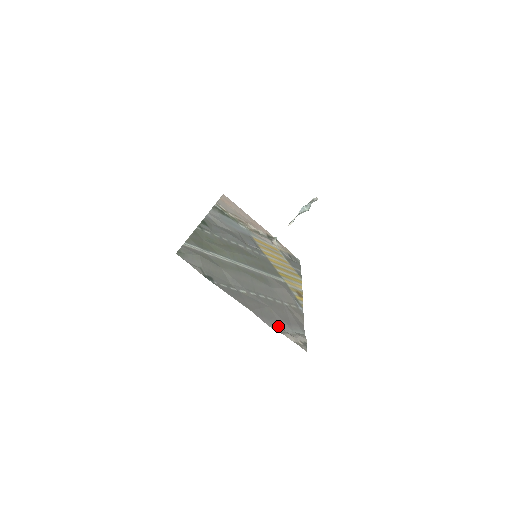
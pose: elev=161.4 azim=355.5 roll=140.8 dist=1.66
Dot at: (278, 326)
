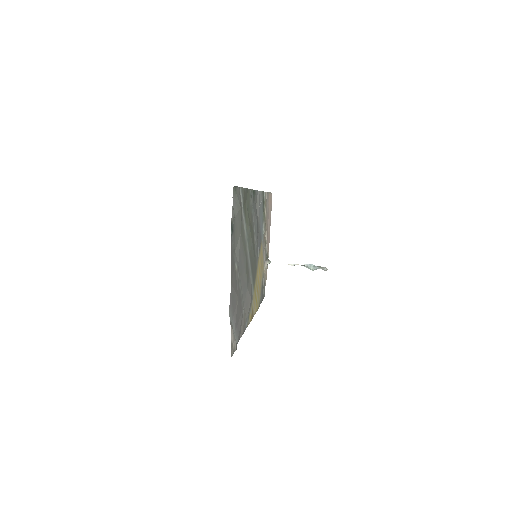
Dot at: (232, 317)
